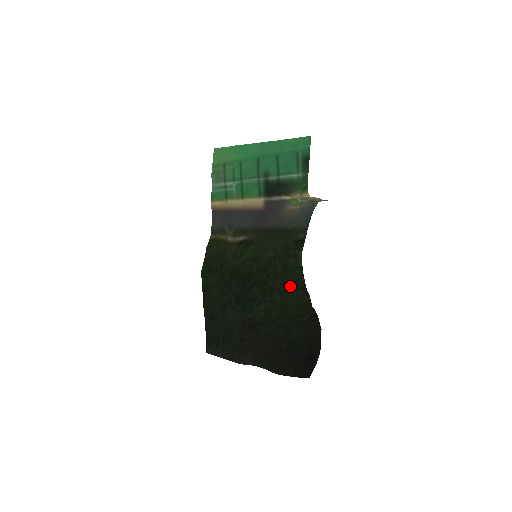
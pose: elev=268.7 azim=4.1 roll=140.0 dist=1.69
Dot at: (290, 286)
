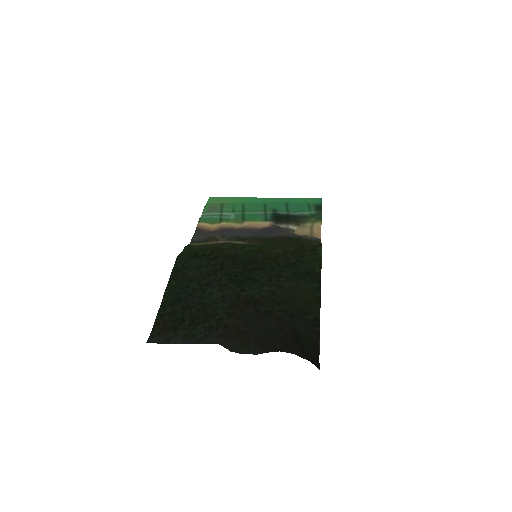
Dot at: (301, 277)
